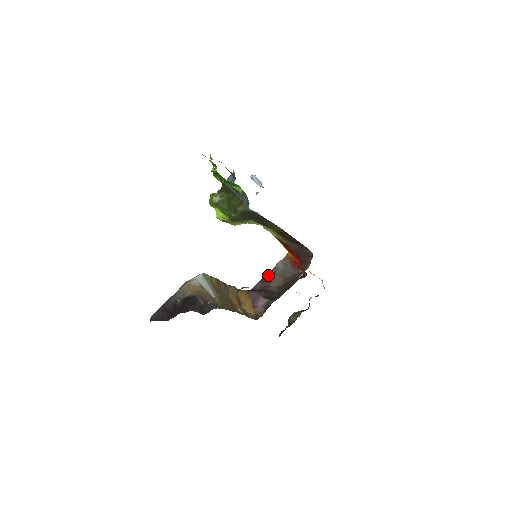
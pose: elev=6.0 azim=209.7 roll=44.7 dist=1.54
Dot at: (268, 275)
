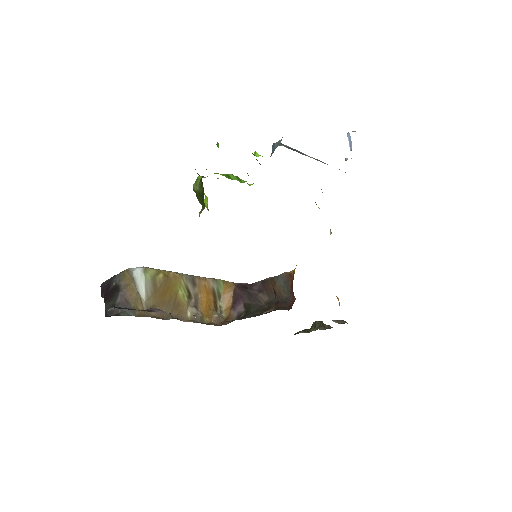
Dot at: (269, 280)
